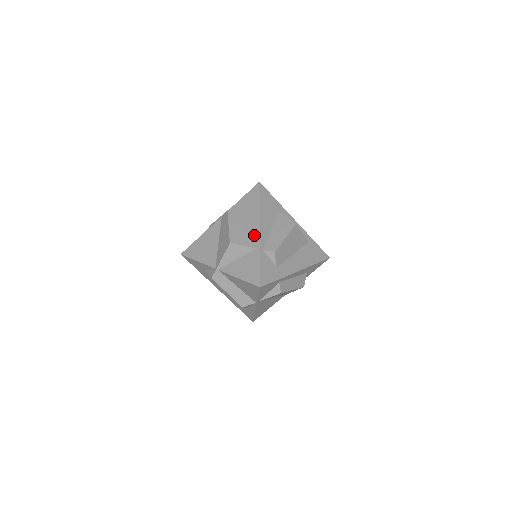
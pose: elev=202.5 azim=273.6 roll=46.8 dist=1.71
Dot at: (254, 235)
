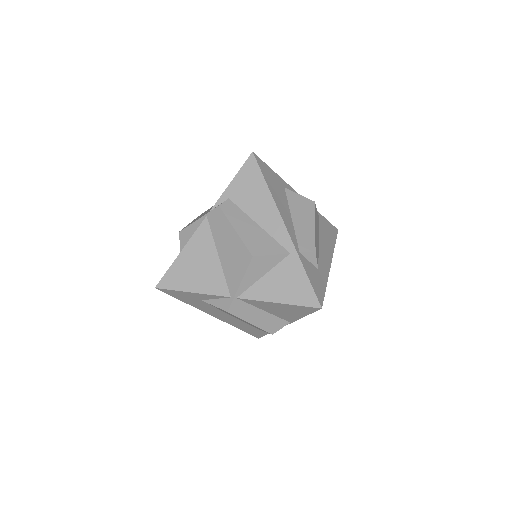
Dot at: (278, 234)
